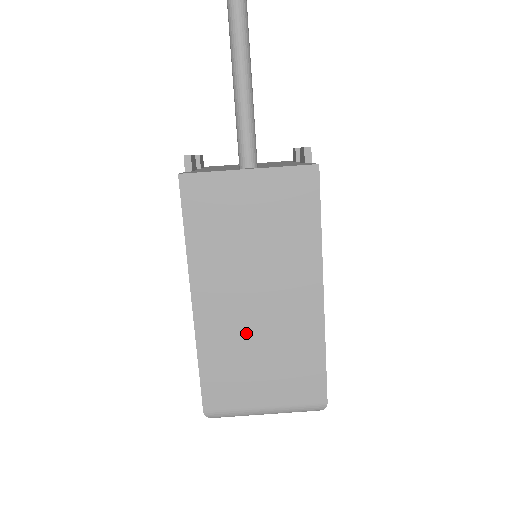
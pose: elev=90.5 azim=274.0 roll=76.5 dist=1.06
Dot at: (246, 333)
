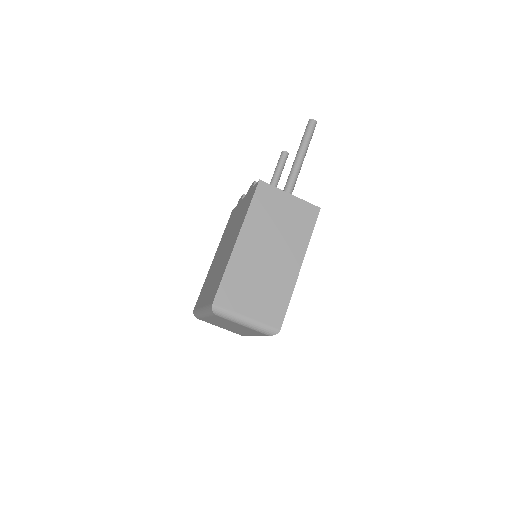
Dot at: (256, 269)
